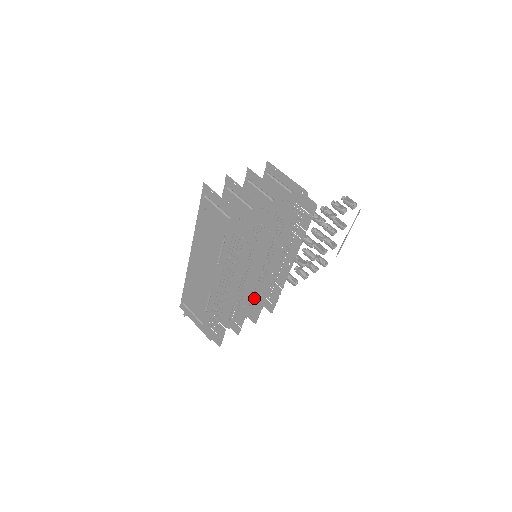
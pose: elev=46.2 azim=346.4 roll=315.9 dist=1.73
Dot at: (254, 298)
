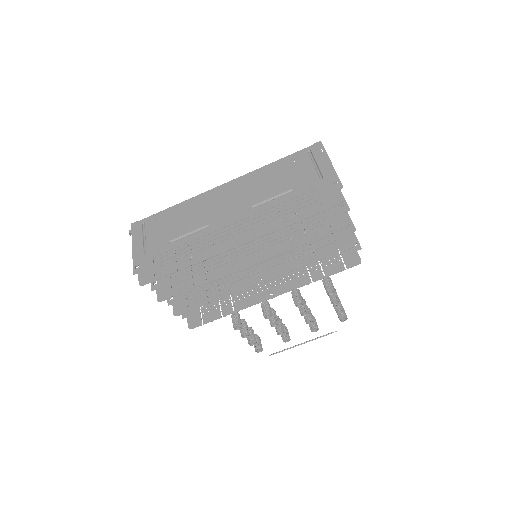
Dot at: (207, 290)
